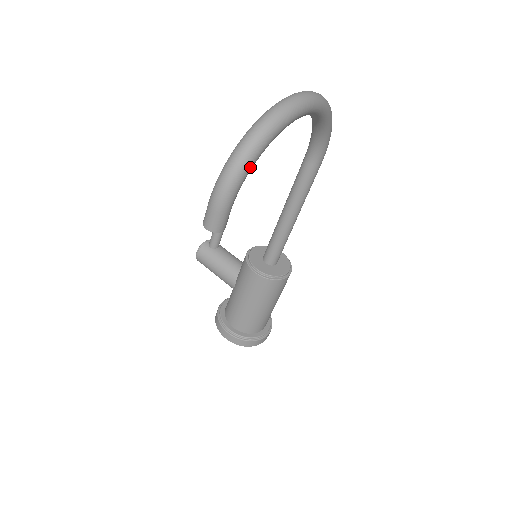
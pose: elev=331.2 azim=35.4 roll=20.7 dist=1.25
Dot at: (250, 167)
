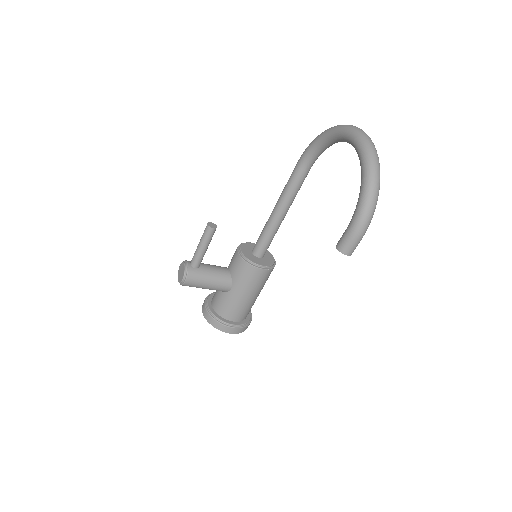
Dot at: occluded
